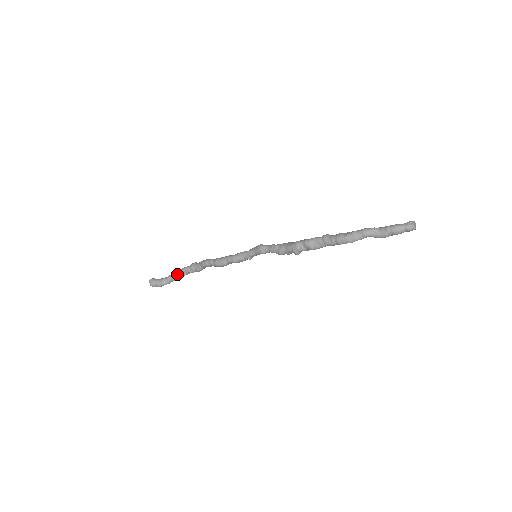
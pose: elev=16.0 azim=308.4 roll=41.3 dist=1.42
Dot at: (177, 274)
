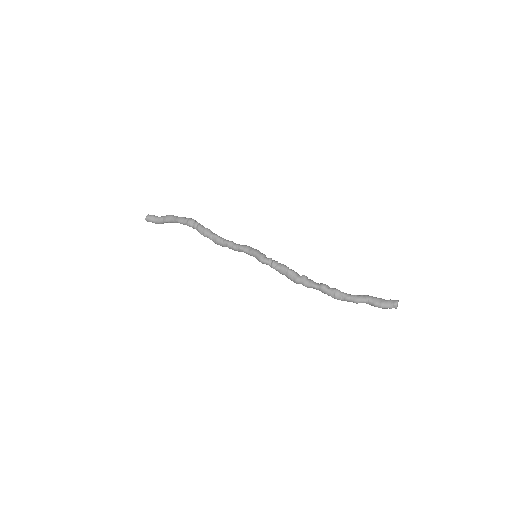
Dot at: (173, 222)
